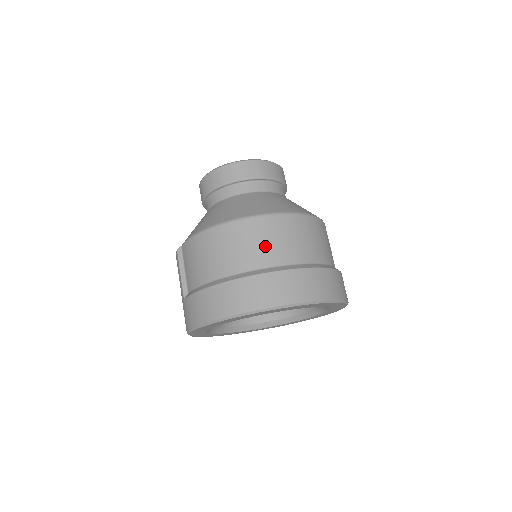
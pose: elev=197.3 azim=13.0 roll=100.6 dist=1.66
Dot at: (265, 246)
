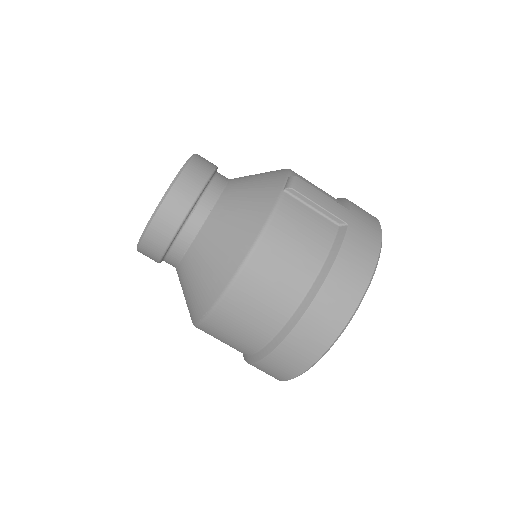
Dot at: (238, 337)
